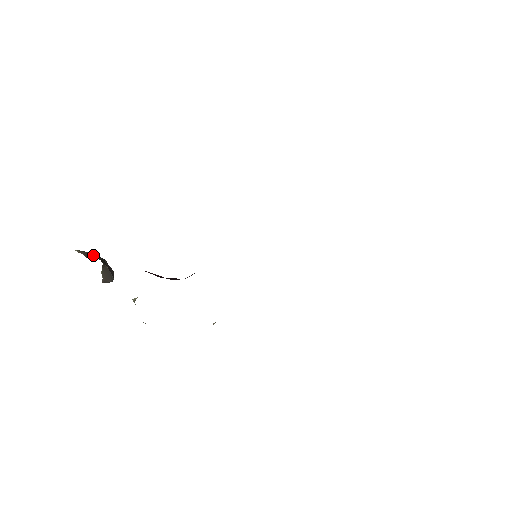
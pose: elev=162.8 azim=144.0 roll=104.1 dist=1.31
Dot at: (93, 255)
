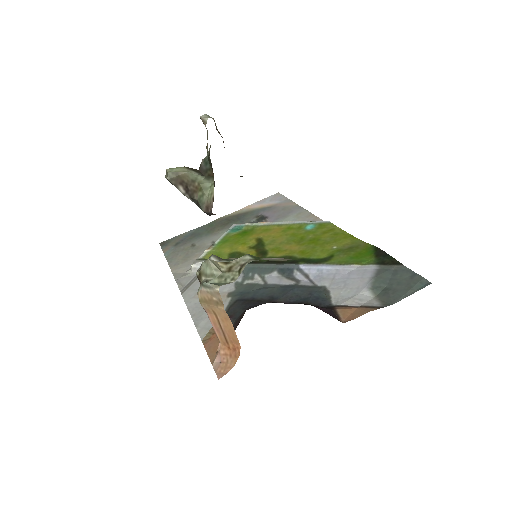
Dot at: occluded
